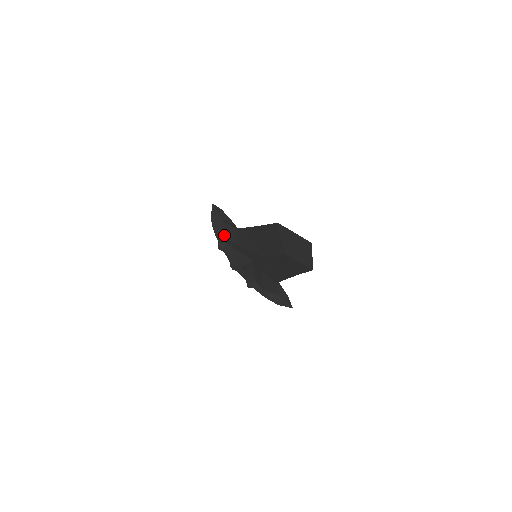
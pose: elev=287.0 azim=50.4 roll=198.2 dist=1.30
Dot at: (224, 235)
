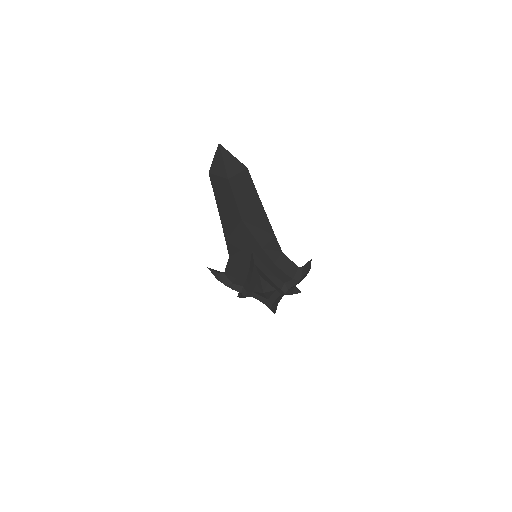
Dot at: (234, 278)
